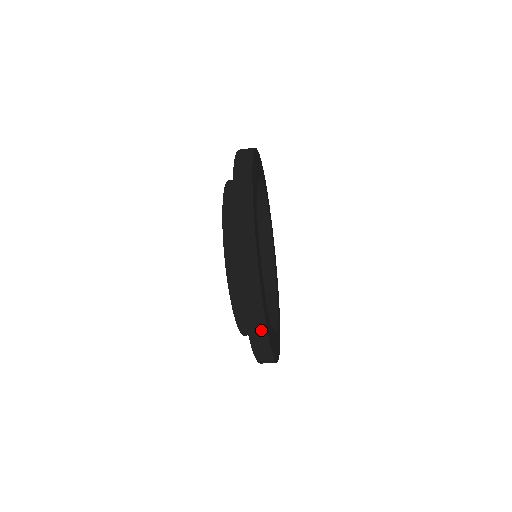
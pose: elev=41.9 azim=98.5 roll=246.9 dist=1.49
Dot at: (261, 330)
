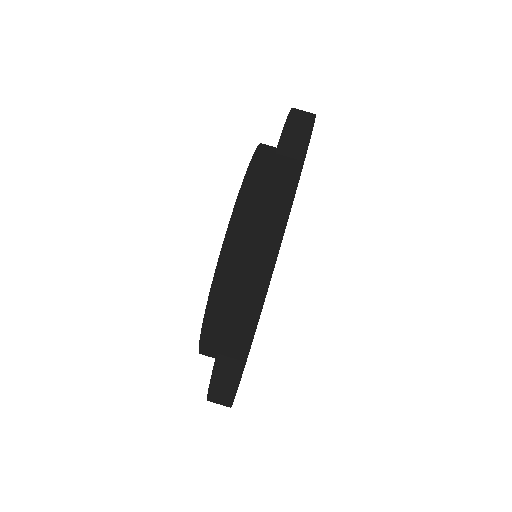
Dot at: (284, 197)
